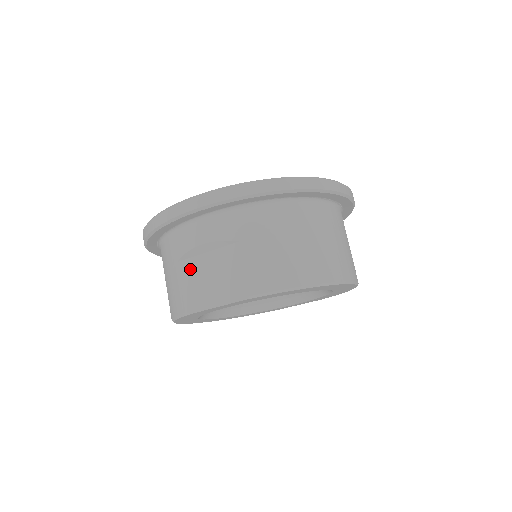
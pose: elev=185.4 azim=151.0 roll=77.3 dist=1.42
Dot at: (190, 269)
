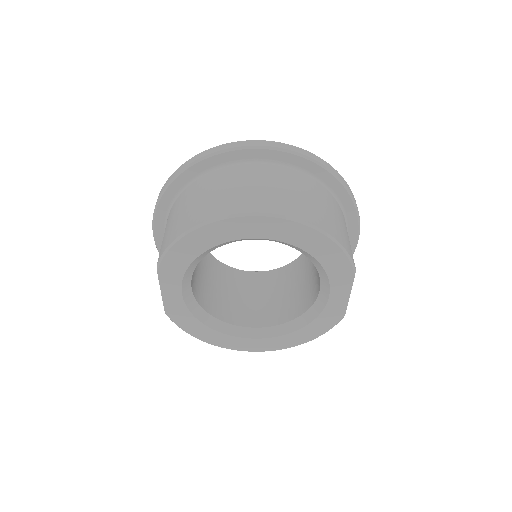
Dot at: occluded
